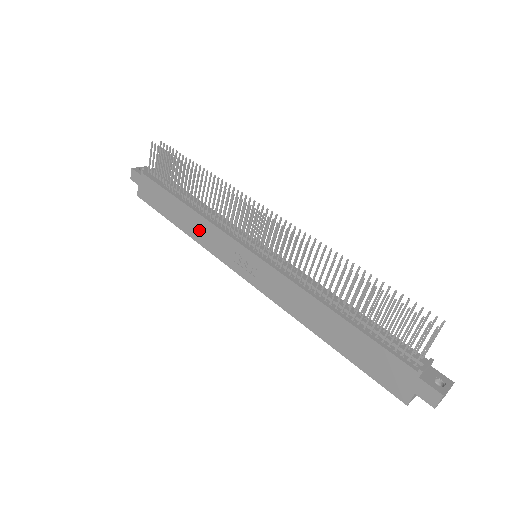
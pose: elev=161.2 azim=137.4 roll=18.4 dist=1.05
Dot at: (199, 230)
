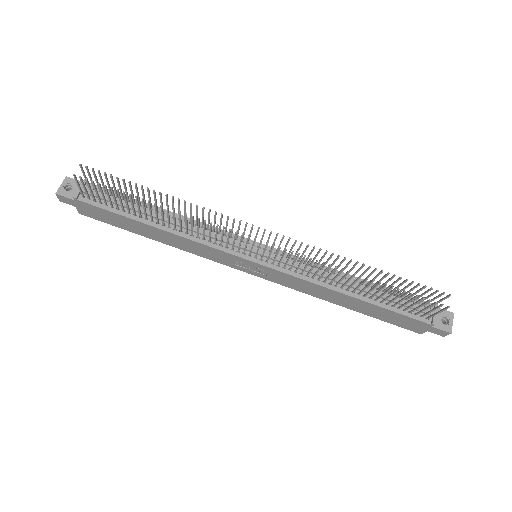
Dot at: (183, 244)
